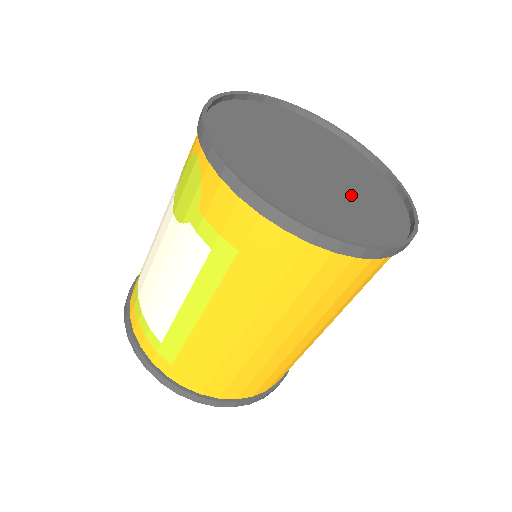
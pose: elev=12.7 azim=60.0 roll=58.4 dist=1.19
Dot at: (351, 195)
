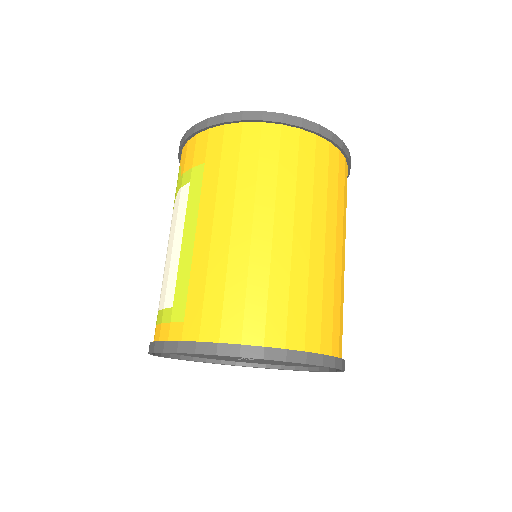
Dot at: occluded
